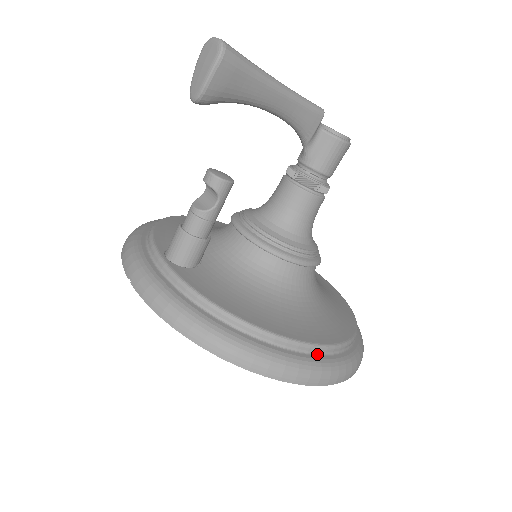
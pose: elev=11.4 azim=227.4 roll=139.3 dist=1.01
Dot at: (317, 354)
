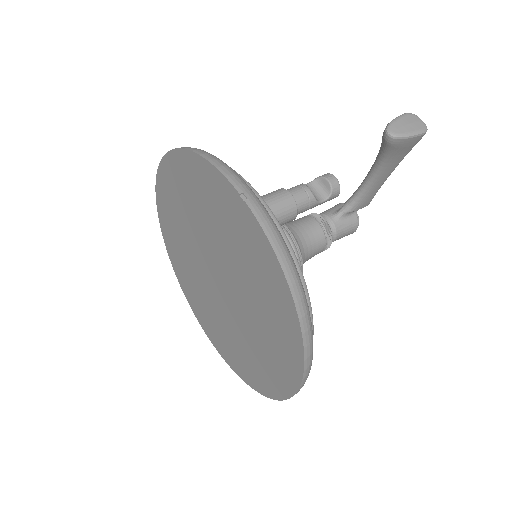
Dot at: occluded
